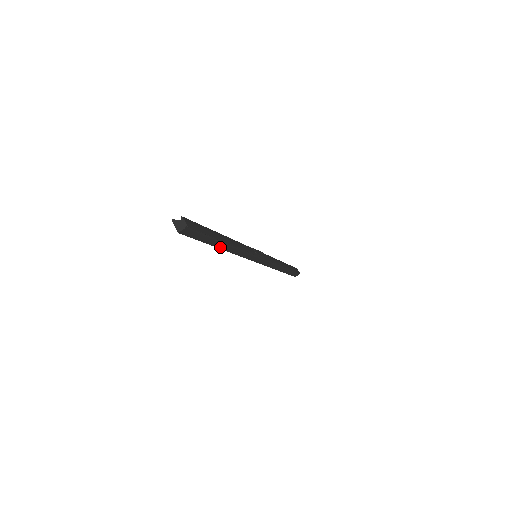
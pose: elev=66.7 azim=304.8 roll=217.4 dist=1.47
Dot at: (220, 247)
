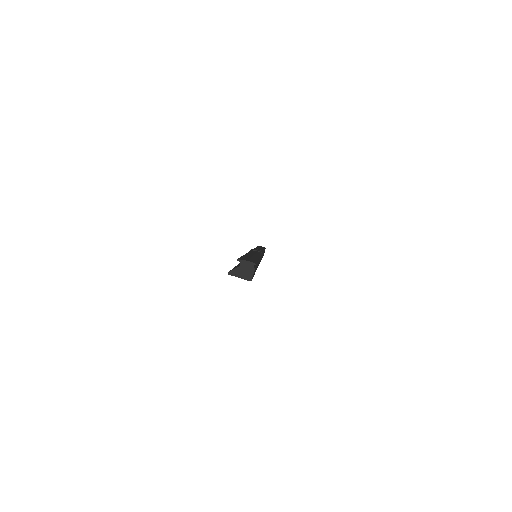
Dot at: occluded
